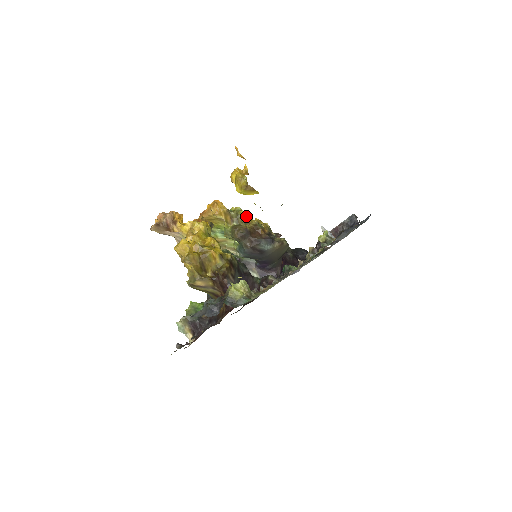
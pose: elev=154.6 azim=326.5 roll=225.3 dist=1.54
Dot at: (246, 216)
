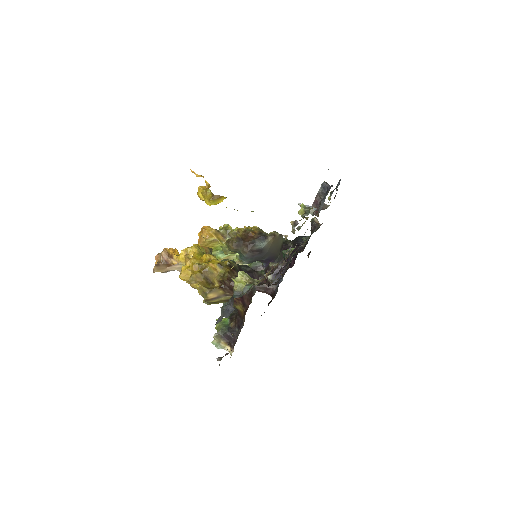
Dot at: (235, 228)
